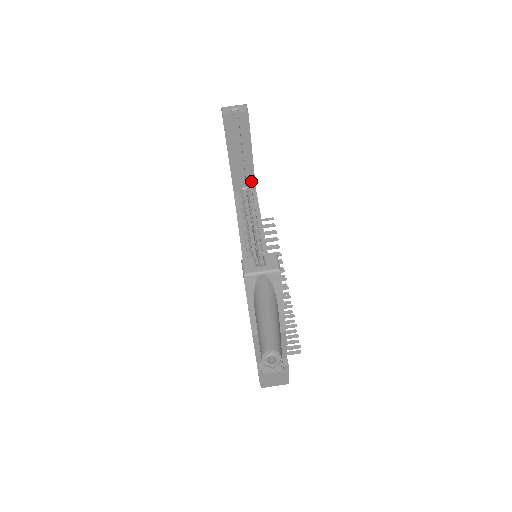
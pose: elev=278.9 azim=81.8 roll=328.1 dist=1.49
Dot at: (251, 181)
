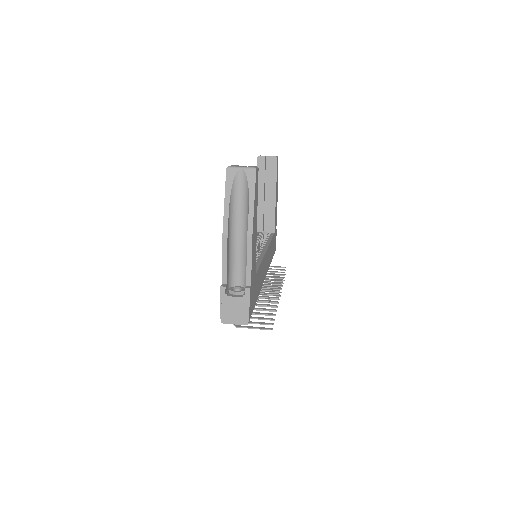
Dot at: (271, 224)
